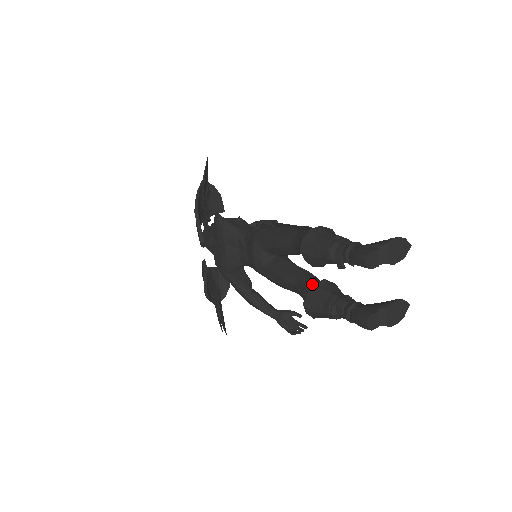
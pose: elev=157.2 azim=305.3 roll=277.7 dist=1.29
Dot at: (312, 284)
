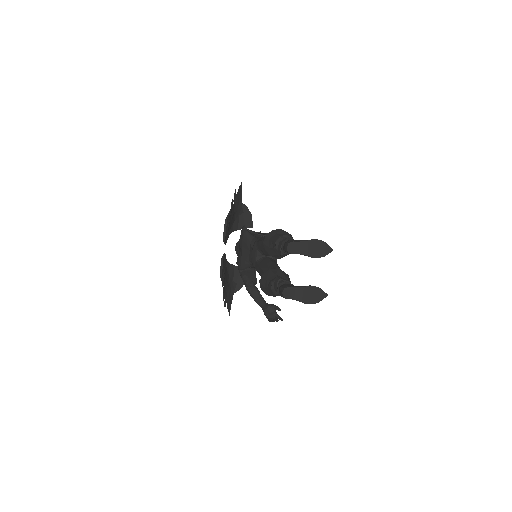
Dot at: occluded
